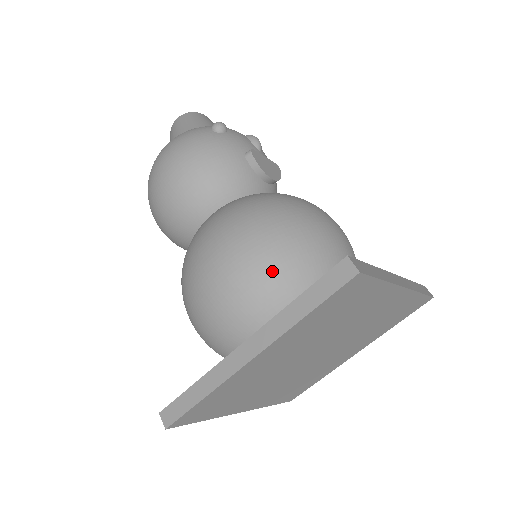
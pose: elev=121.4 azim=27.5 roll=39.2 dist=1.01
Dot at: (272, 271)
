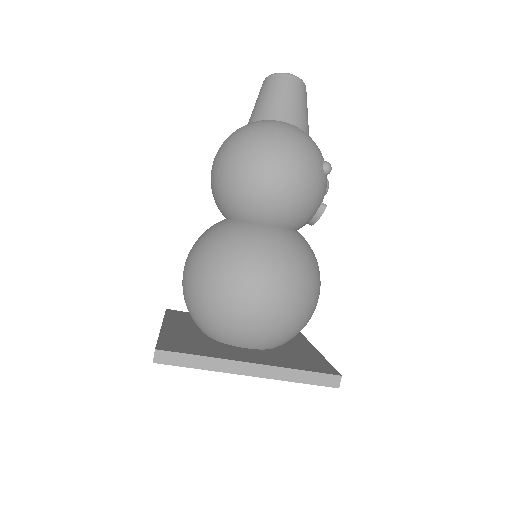
Dot at: (288, 323)
